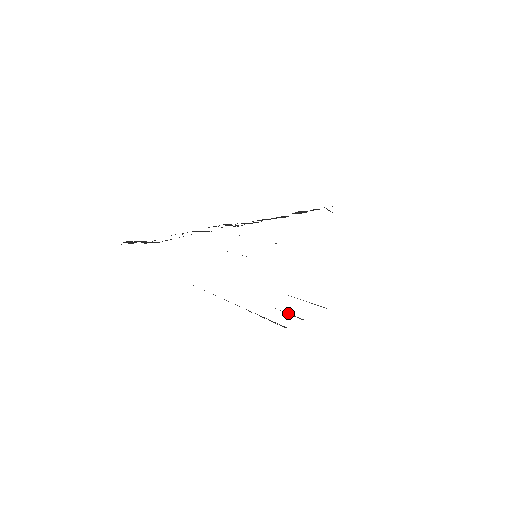
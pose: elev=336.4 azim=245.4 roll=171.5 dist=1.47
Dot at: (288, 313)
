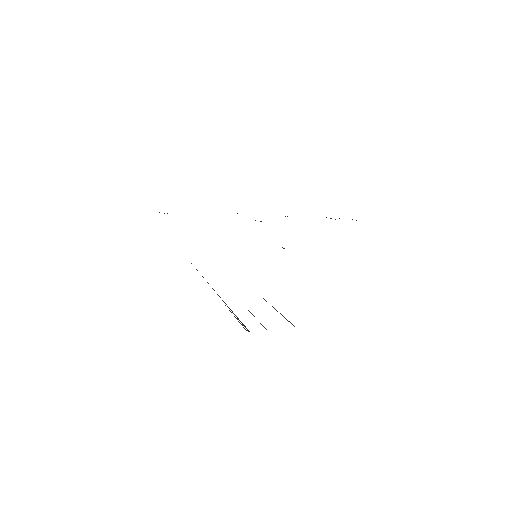
Dot at: occluded
